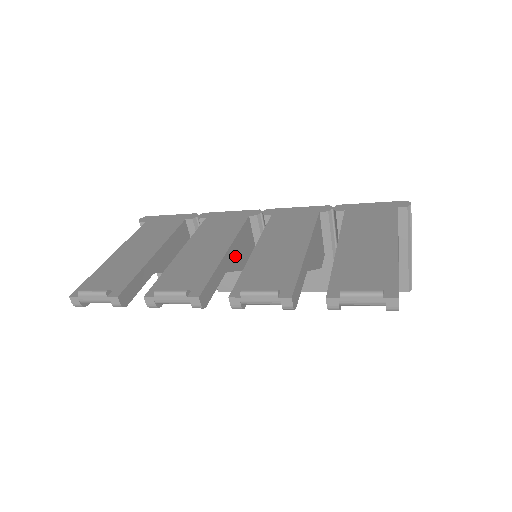
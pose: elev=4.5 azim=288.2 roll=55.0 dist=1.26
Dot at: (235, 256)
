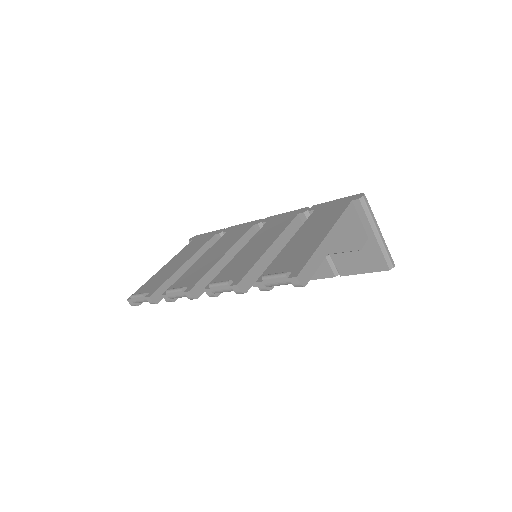
Dot at: occluded
